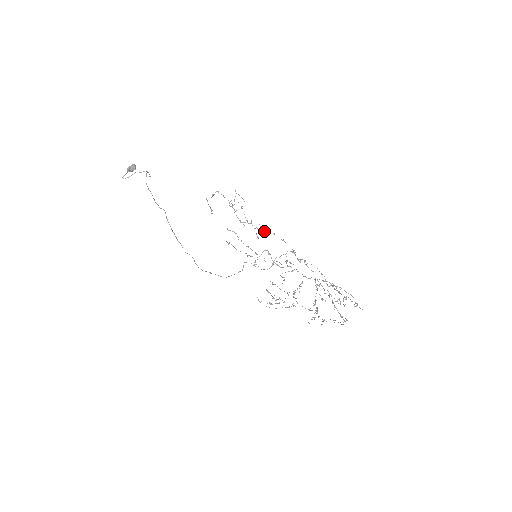
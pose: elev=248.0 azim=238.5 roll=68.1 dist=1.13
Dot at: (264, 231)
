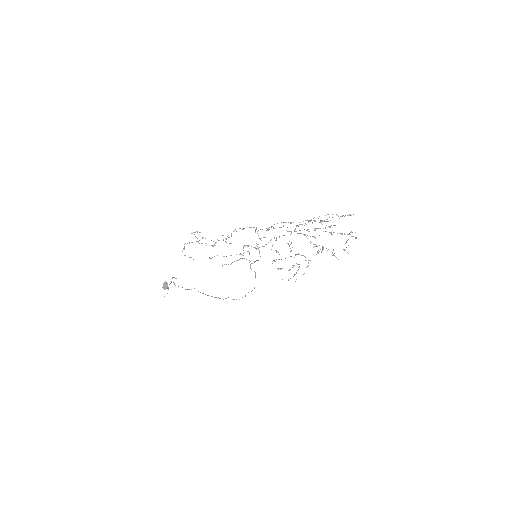
Dot at: (227, 236)
